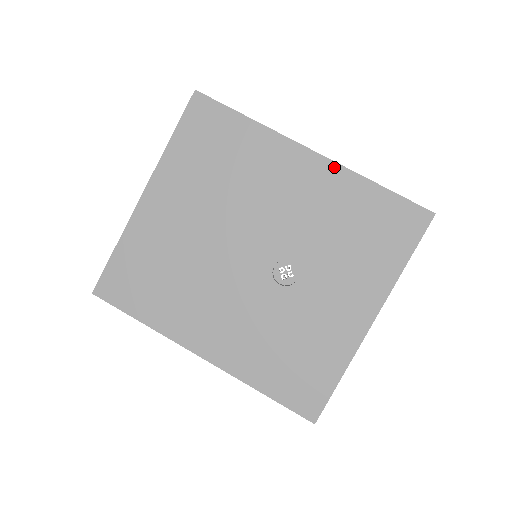
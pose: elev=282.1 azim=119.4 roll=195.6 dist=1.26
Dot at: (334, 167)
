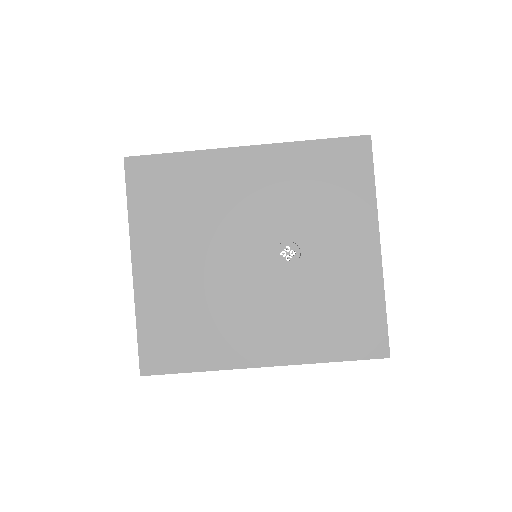
Dot at: (272, 148)
